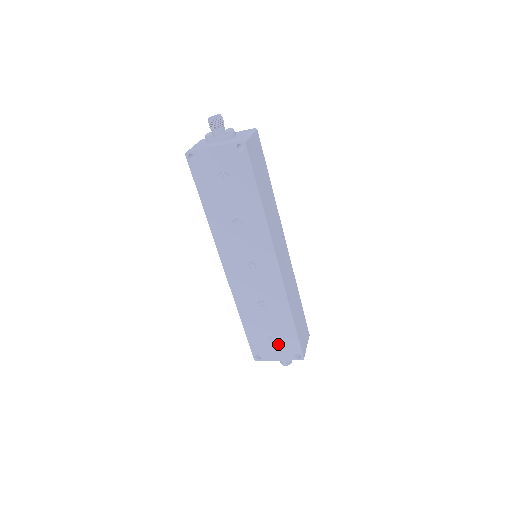
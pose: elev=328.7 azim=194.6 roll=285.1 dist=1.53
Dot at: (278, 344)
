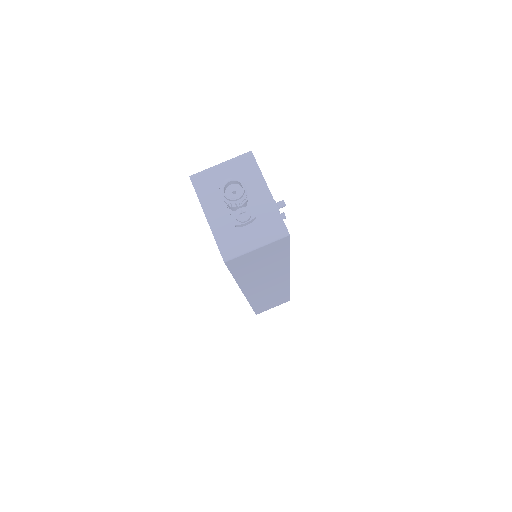
Dot at: occluded
